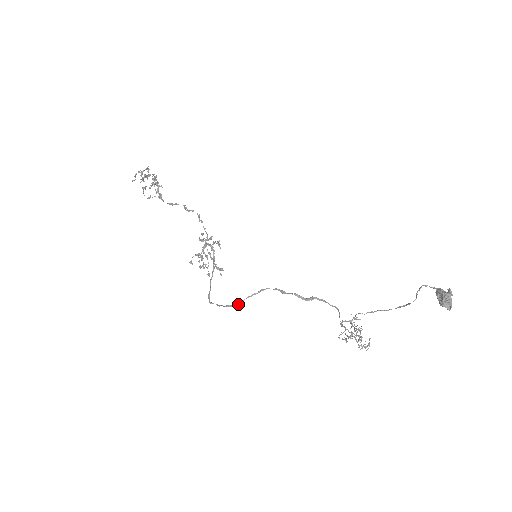
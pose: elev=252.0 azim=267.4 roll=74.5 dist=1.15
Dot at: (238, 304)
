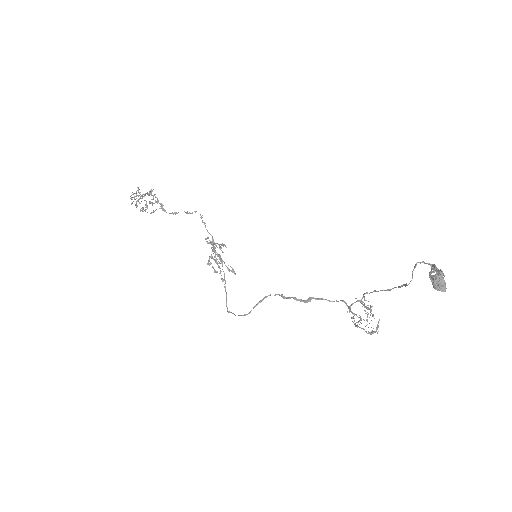
Dot at: (249, 313)
